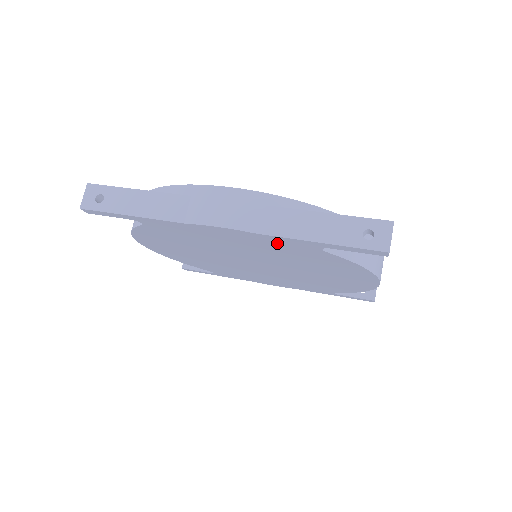
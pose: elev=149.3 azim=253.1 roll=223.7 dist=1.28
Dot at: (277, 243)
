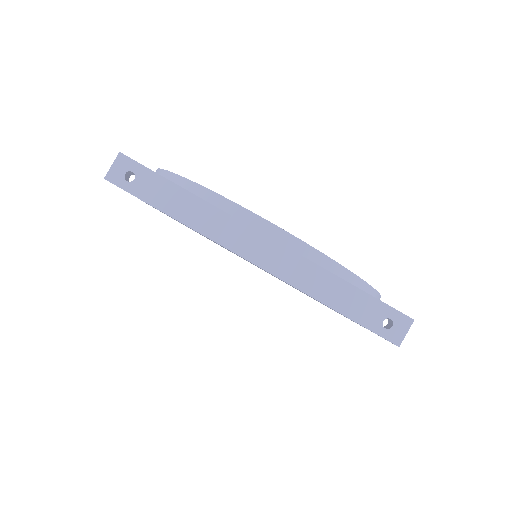
Dot at: occluded
